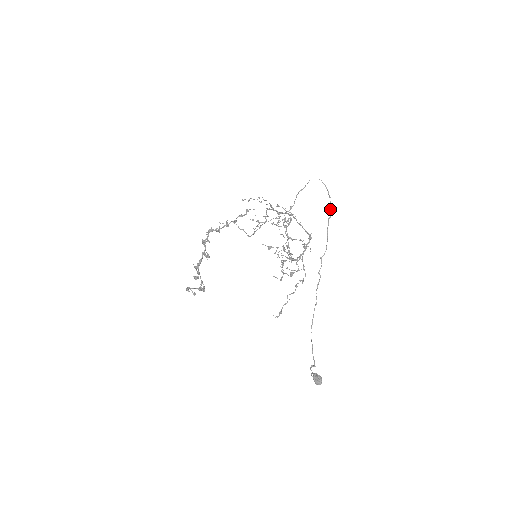
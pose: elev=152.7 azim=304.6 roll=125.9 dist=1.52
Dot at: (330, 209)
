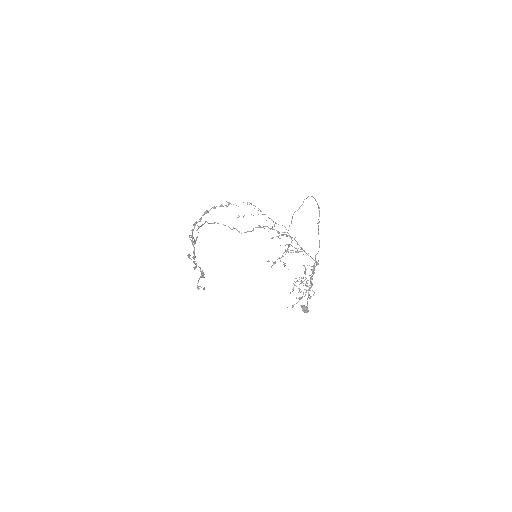
Dot at: (319, 216)
